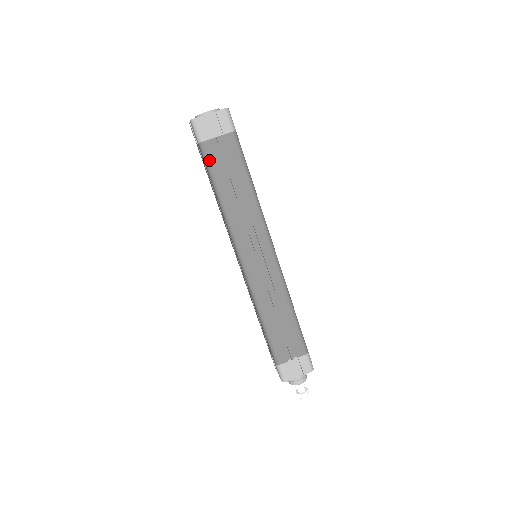
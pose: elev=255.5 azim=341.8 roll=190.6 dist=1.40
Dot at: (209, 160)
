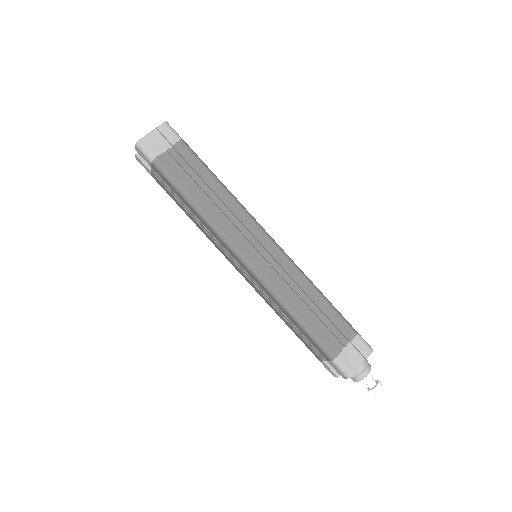
Dot at: (168, 173)
